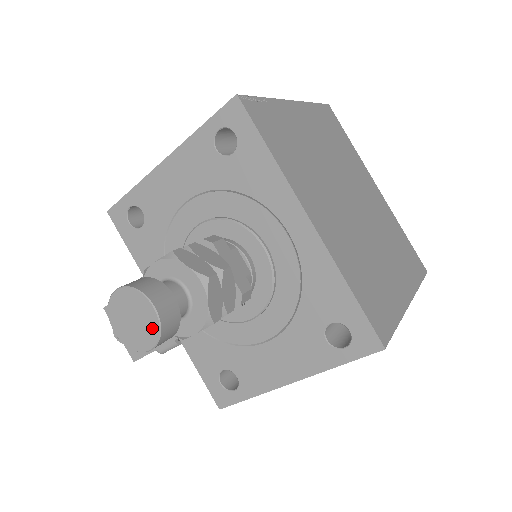
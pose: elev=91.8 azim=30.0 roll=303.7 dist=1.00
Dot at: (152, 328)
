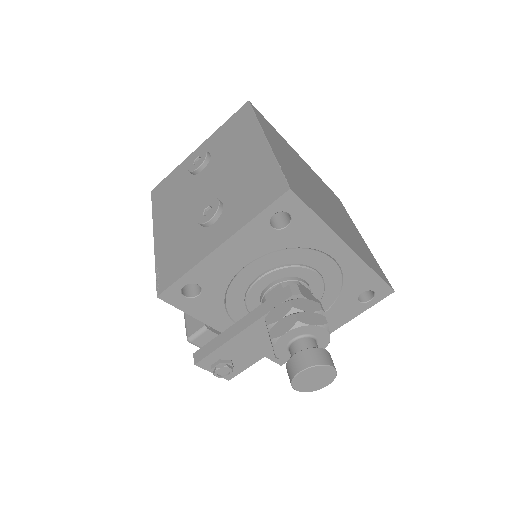
Dot at: (330, 377)
